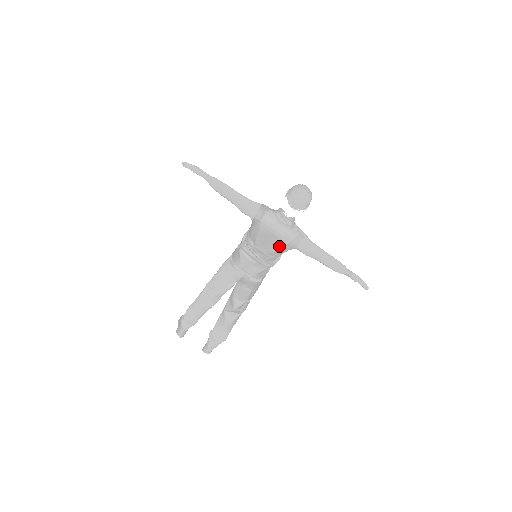
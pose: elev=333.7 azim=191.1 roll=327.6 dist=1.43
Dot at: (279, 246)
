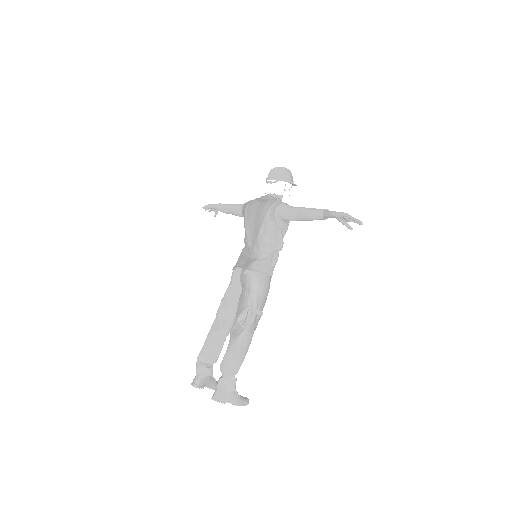
Dot at: (262, 221)
